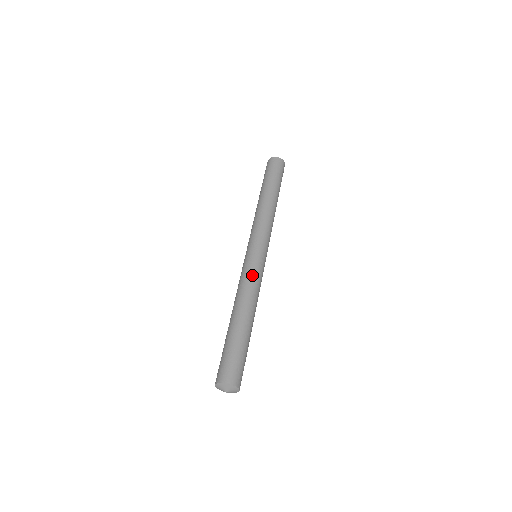
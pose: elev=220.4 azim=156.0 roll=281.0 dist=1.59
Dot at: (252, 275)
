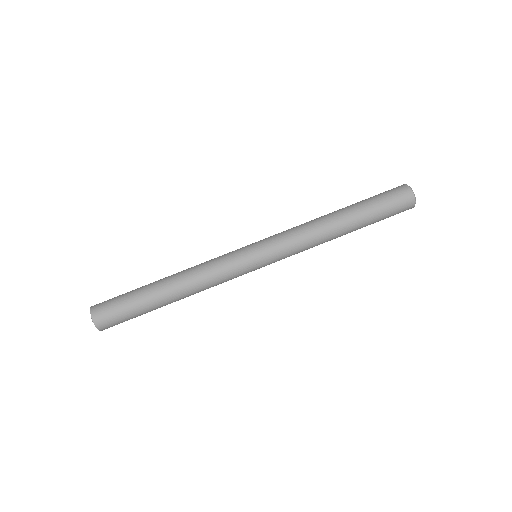
Dot at: (221, 270)
